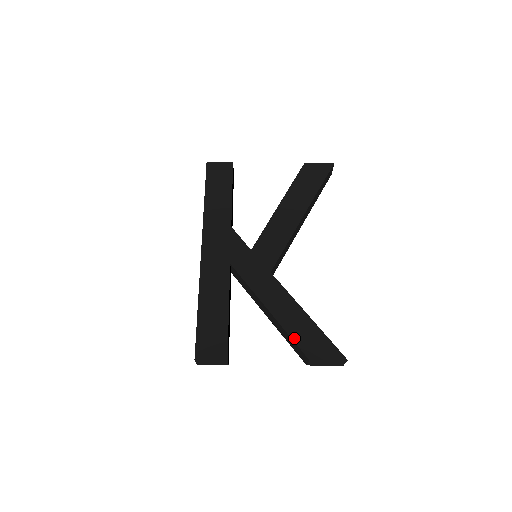
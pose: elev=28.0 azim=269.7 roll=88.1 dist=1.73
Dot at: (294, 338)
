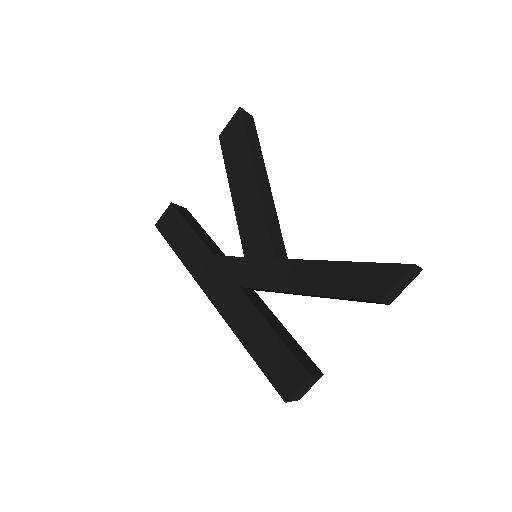
Dot at: (347, 296)
